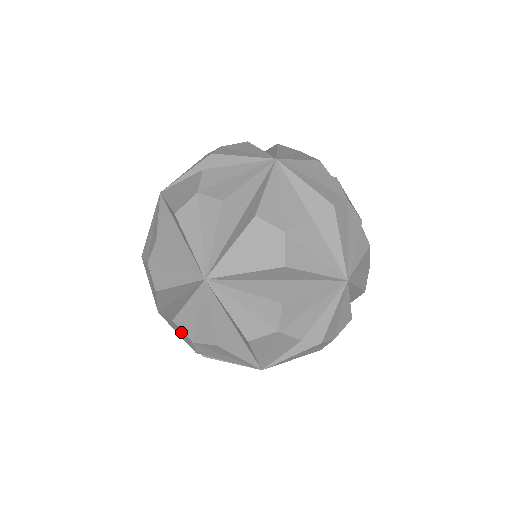
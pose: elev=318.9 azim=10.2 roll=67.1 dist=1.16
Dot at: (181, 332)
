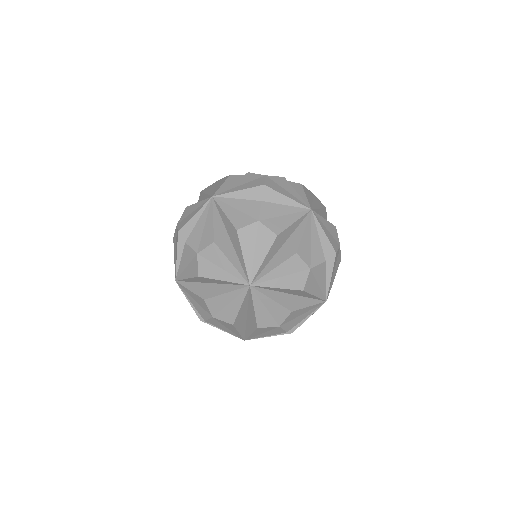
Dot at: (268, 330)
